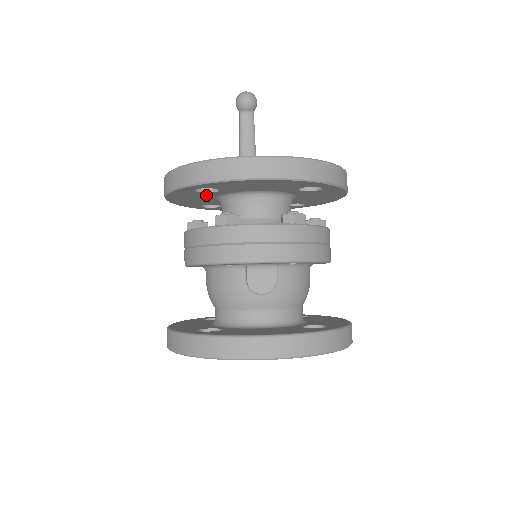
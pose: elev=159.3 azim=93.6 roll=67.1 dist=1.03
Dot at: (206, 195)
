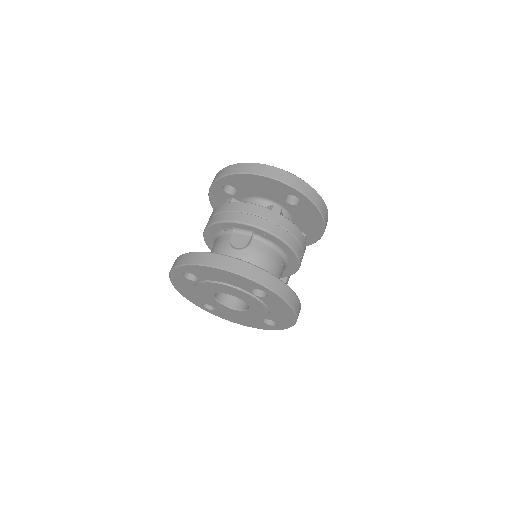
Dot at: occluded
